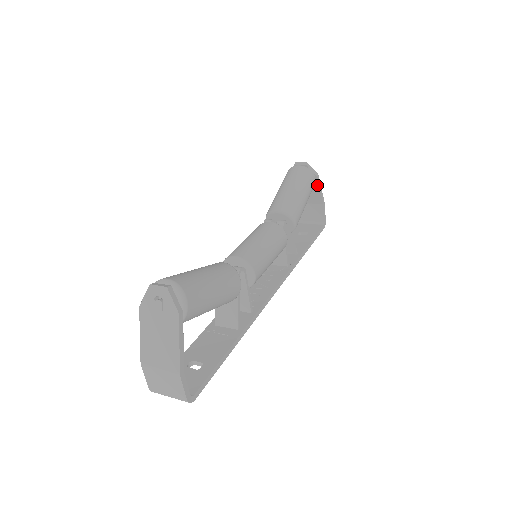
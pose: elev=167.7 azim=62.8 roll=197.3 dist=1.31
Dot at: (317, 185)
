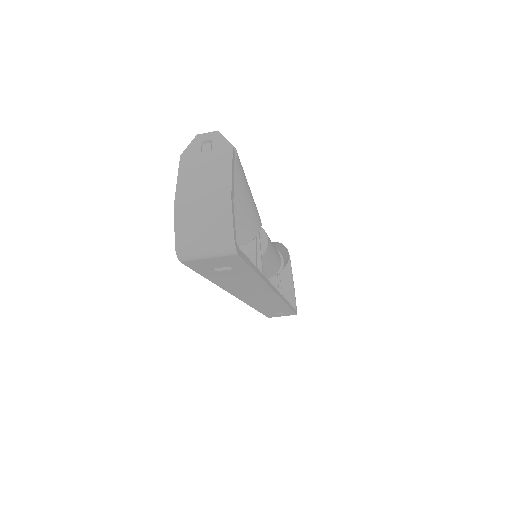
Dot at: (289, 266)
